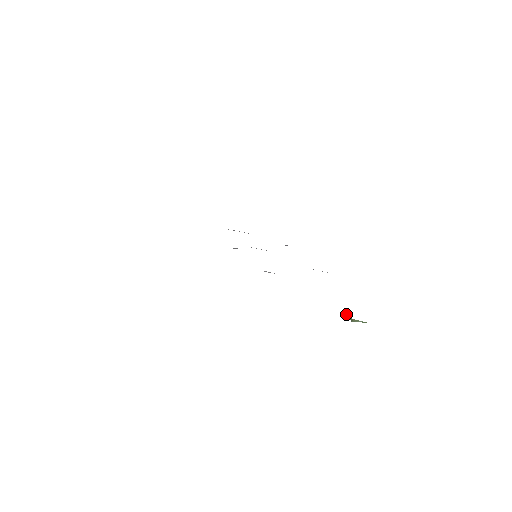
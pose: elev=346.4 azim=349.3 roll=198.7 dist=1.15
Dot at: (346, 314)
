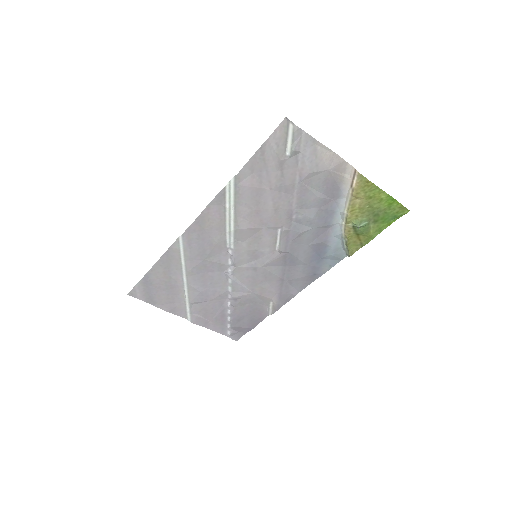
Dot at: (354, 221)
